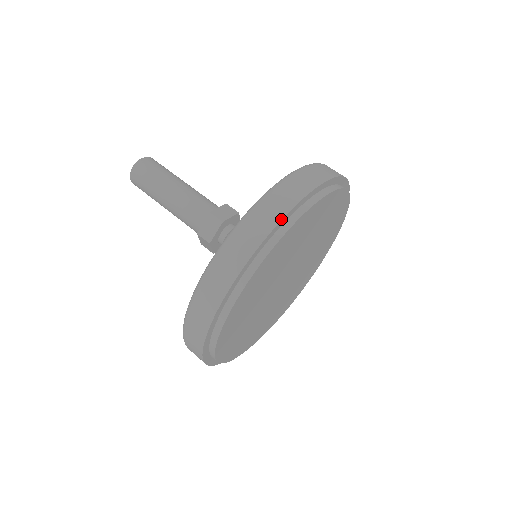
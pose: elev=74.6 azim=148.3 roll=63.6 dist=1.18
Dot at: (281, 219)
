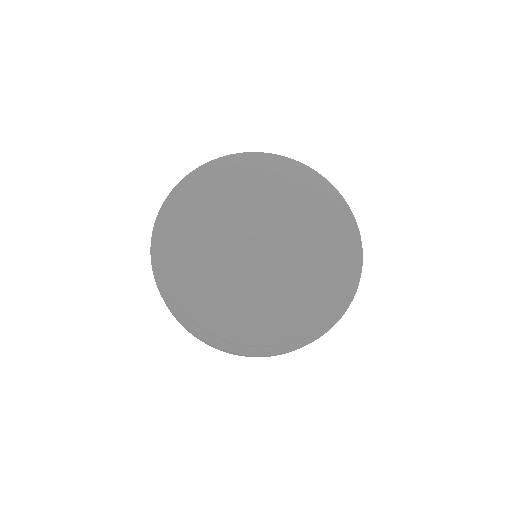
Dot at: (152, 236)
